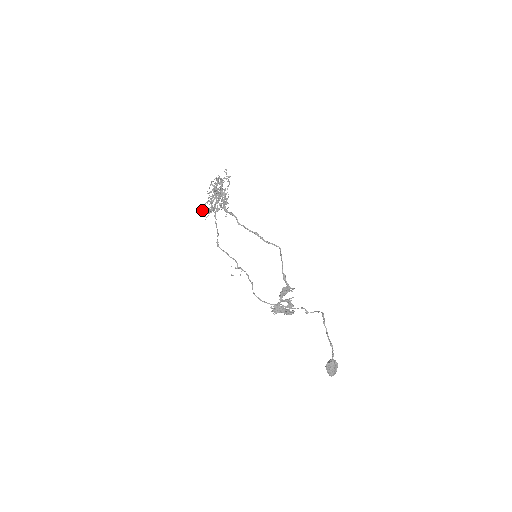
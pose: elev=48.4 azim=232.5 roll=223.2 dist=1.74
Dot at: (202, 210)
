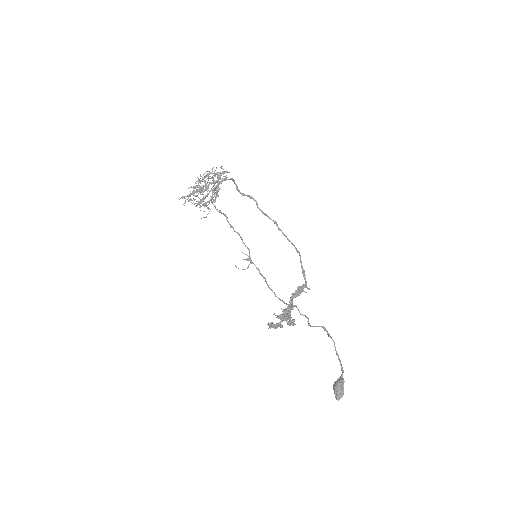
Dot at: (194, 195)
